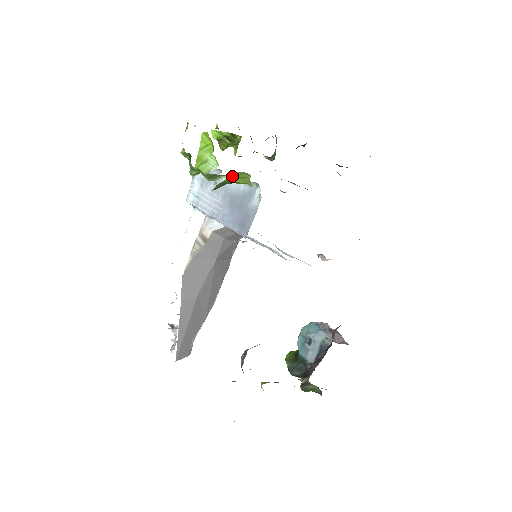
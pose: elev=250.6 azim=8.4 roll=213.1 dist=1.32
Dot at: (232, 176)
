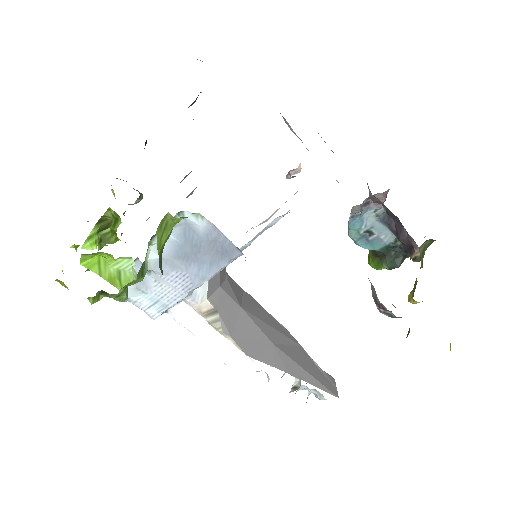
Dot at: (158, 240)
